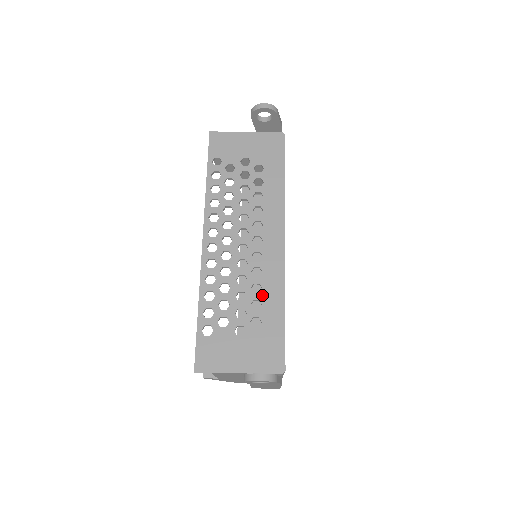
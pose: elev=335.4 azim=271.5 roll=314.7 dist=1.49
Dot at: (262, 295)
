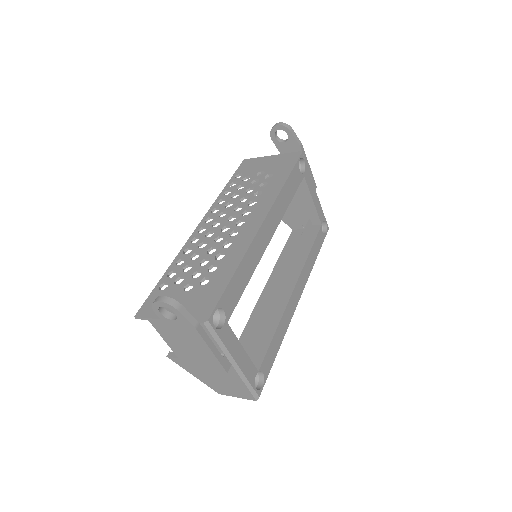
Dot at: (222, 261)
